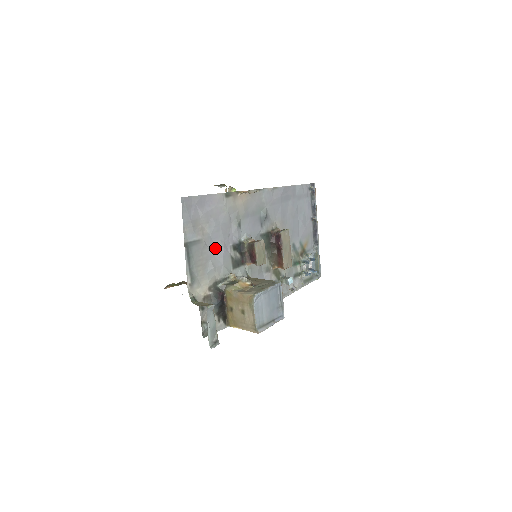
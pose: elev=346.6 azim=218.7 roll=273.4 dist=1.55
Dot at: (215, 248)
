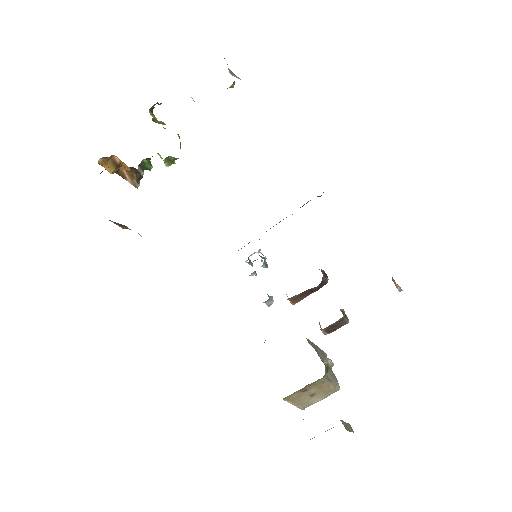
Dot at: occluded
